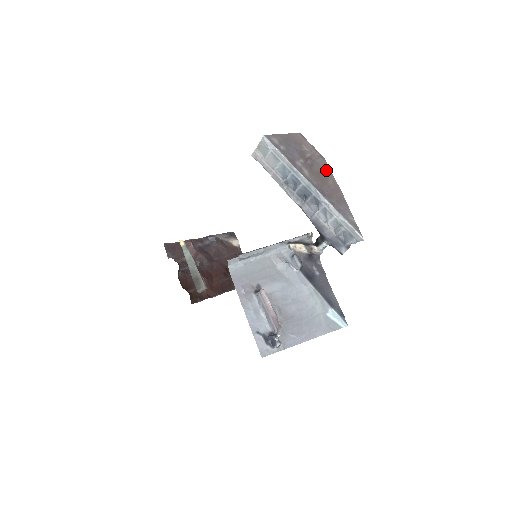
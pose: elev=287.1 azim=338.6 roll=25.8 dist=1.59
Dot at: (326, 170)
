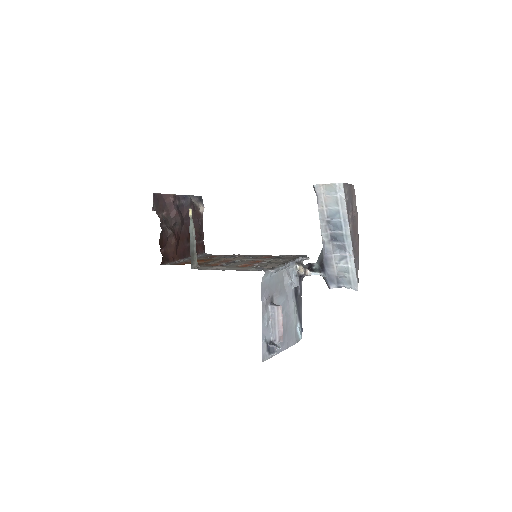
Dot at: (357, 225)
